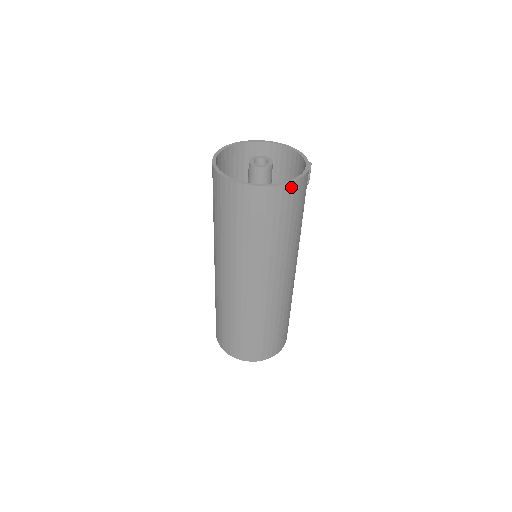
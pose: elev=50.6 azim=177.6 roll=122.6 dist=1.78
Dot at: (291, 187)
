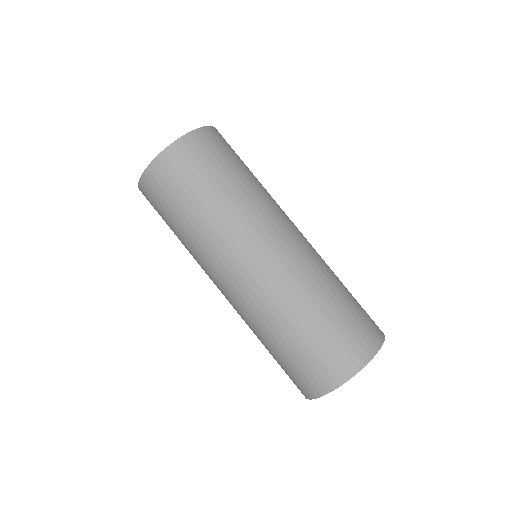
Dot at: (218, 132)
